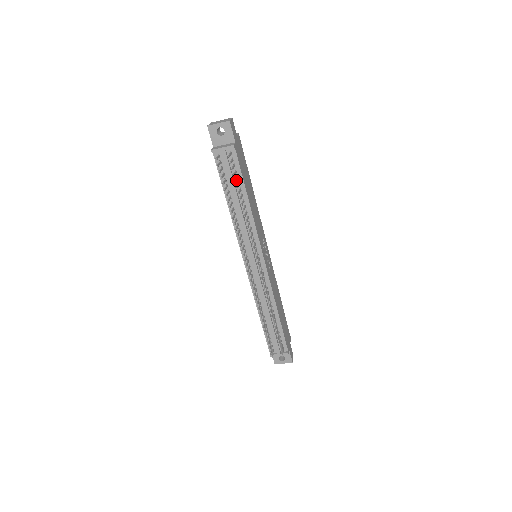
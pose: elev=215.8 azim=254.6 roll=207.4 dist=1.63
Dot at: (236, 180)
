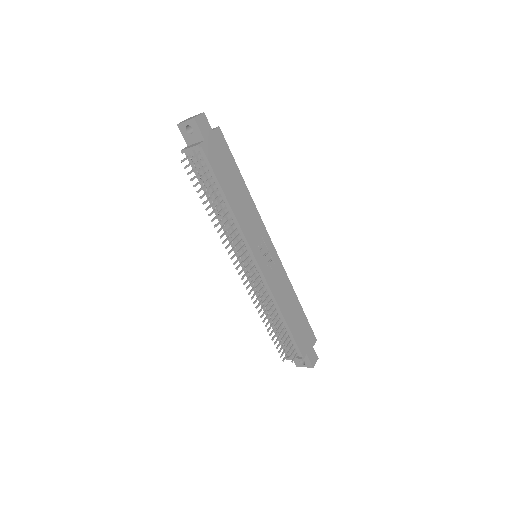
Dot at: (206, 182)
